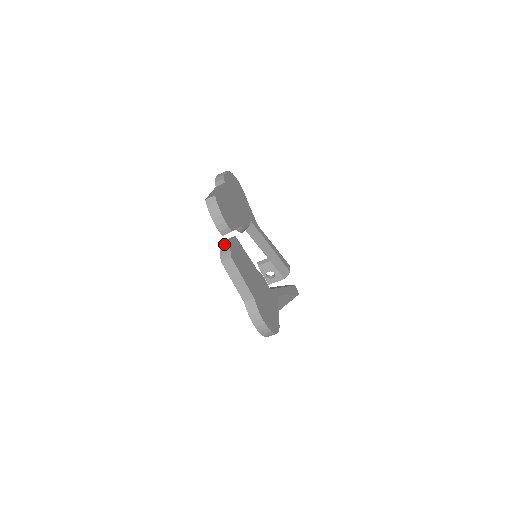
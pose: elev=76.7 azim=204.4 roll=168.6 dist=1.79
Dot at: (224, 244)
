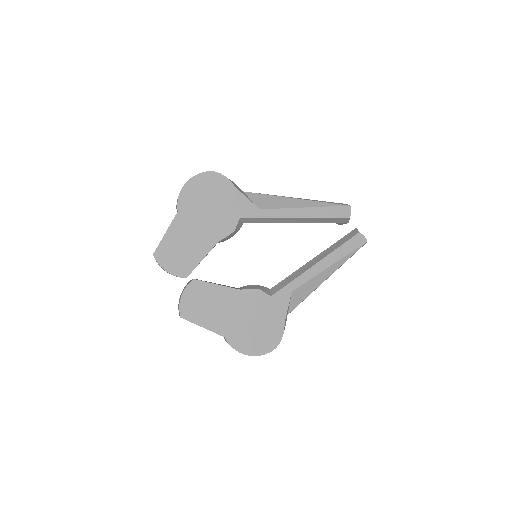
Dot at: (180, 296)
